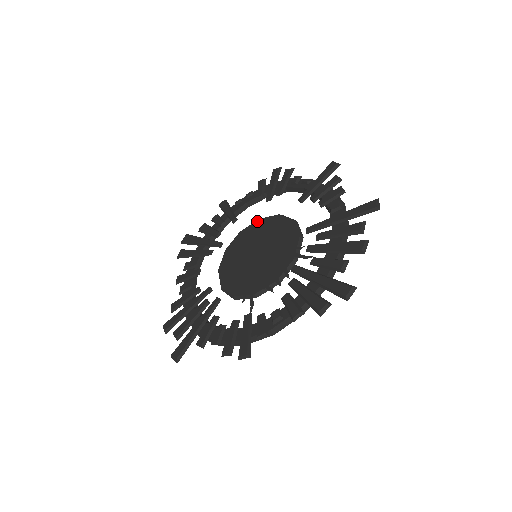
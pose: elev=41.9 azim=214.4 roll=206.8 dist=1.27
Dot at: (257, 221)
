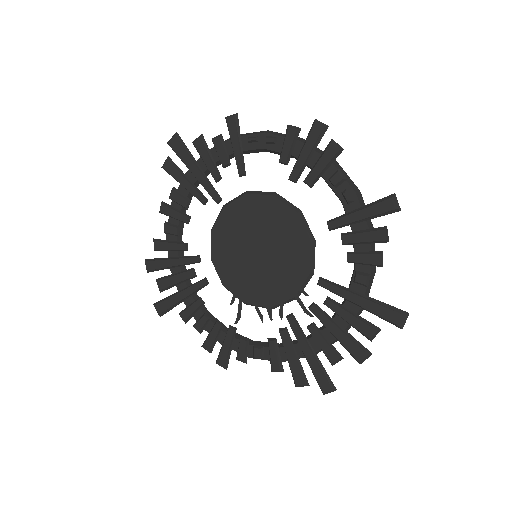
Dot at: (270, 198)
